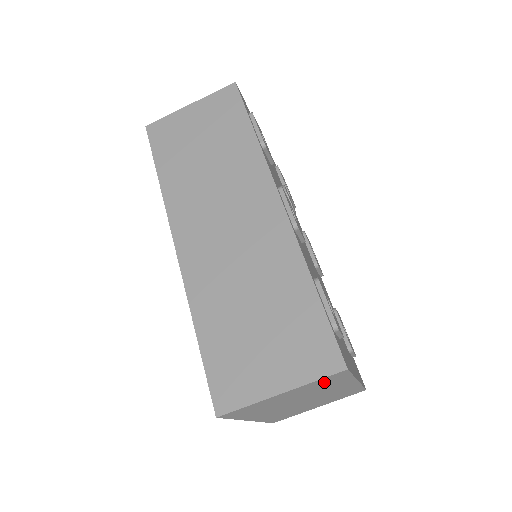
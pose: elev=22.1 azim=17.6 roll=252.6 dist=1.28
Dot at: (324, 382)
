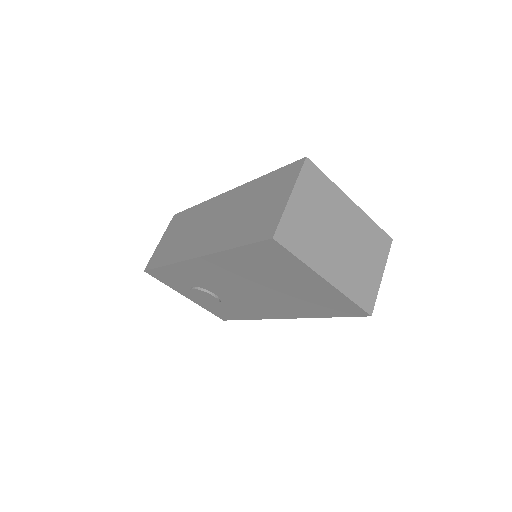
Dot at: (312, 183)
